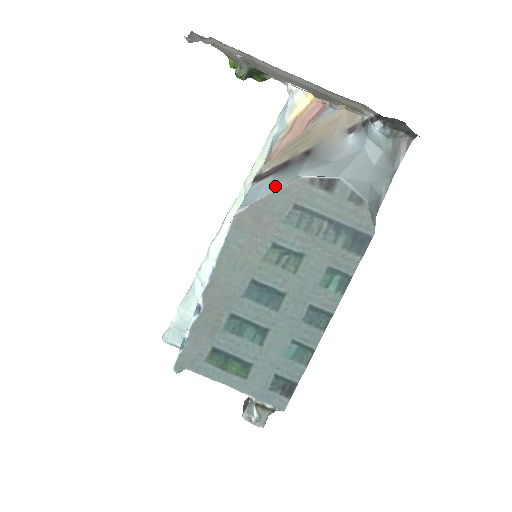
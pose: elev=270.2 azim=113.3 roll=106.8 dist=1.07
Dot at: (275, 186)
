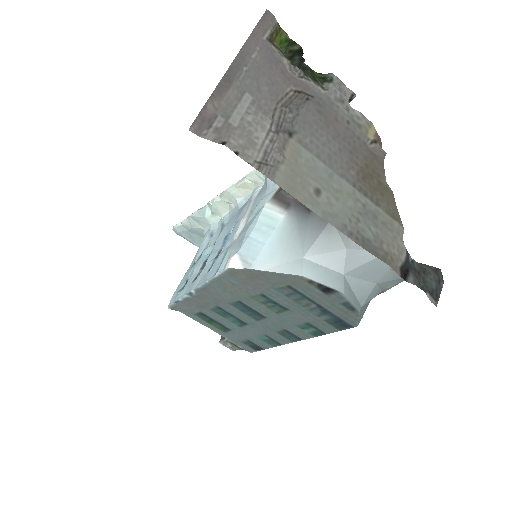
Dot at: (277, 256)
